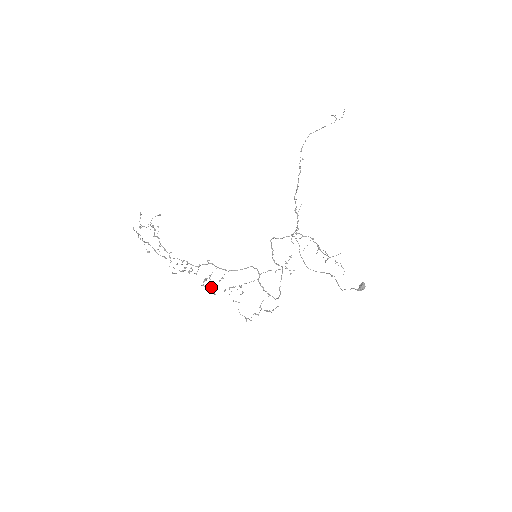
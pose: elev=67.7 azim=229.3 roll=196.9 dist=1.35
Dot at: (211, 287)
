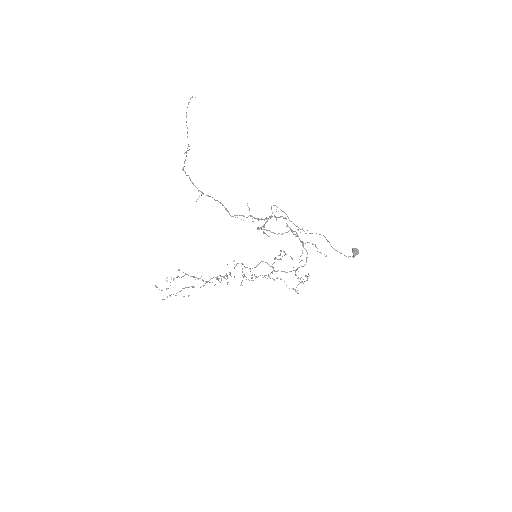
Dot at: (254, 274)
